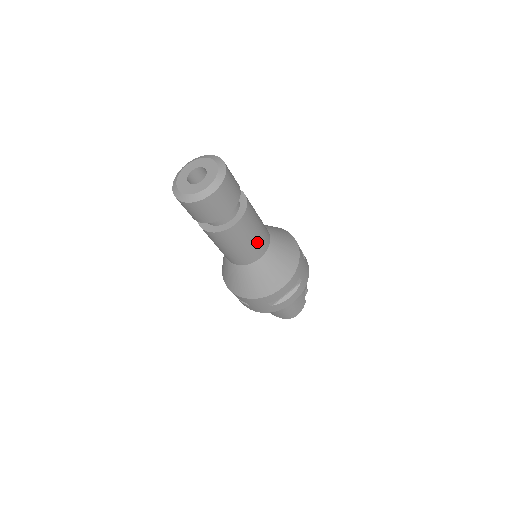
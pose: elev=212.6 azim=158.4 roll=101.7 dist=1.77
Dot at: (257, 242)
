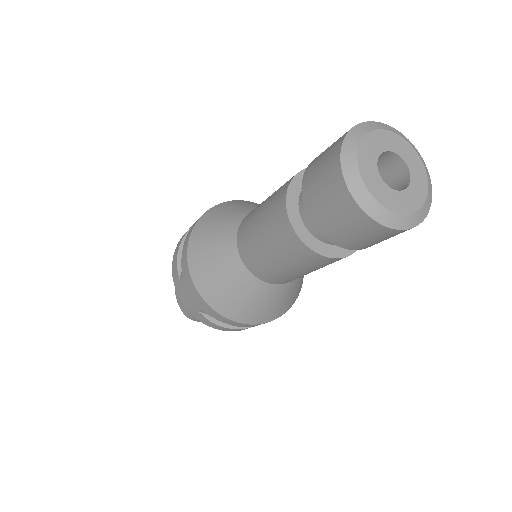
Dot at: (295, 276)
